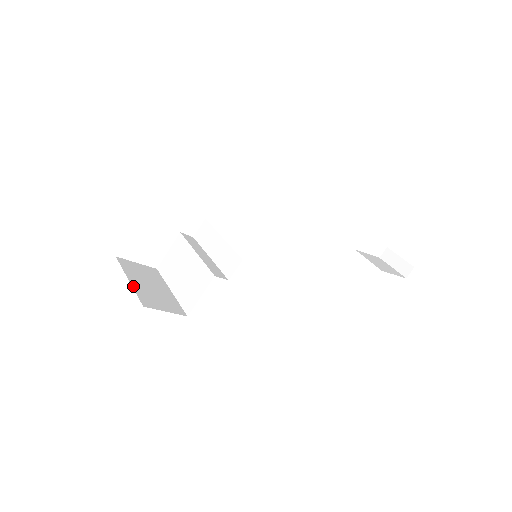
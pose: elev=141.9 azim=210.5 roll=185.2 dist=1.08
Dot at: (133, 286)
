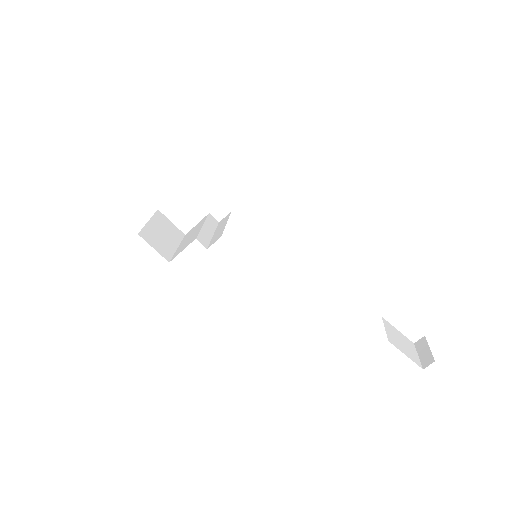
Dot at: (147, 224)
